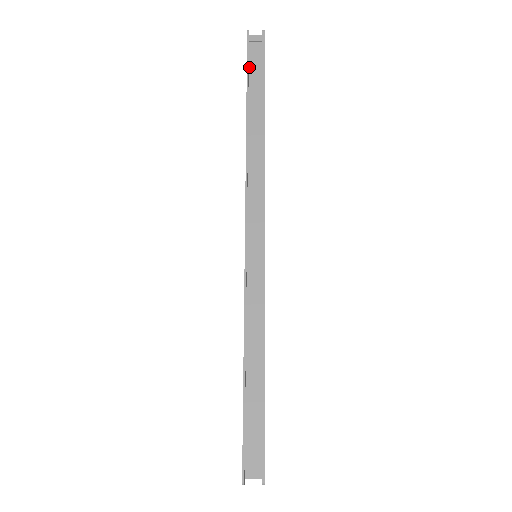
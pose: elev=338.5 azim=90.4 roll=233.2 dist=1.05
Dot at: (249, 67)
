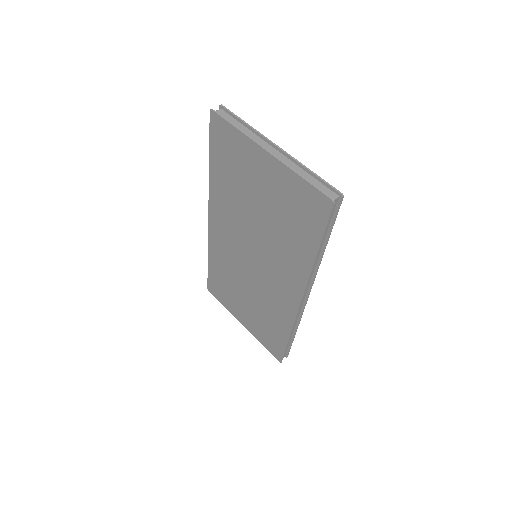
Dot at: (324, 225)
